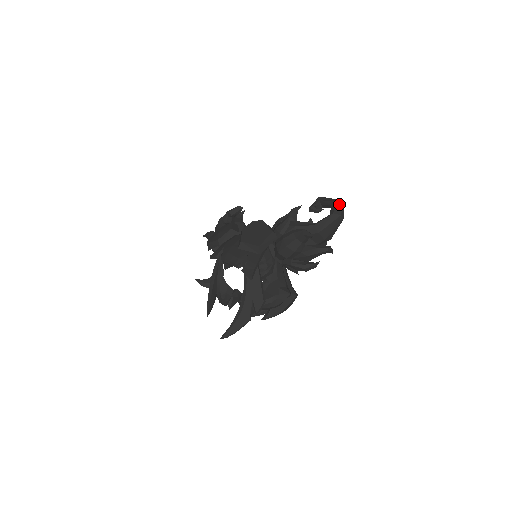
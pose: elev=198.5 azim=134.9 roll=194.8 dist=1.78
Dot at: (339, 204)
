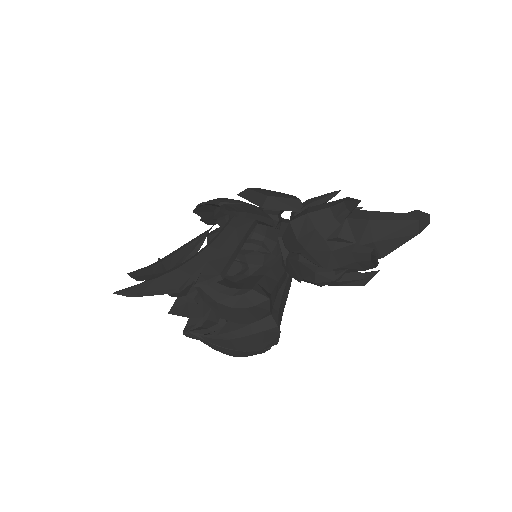
Dot at: (422, 213)
